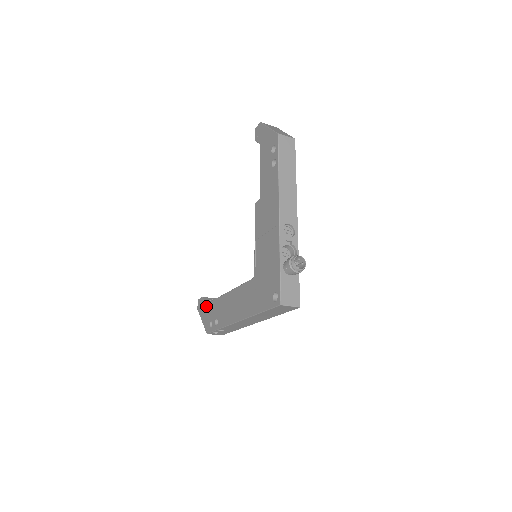
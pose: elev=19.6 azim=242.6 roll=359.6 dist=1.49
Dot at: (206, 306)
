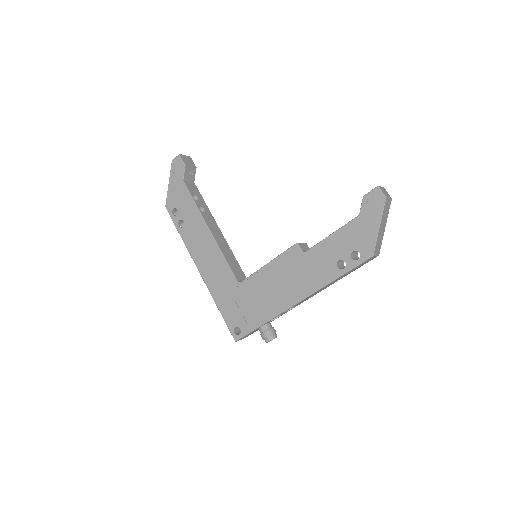
Dot at: (183, 186)
